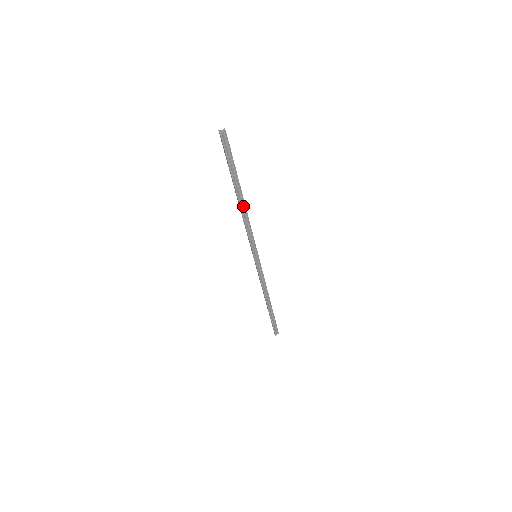
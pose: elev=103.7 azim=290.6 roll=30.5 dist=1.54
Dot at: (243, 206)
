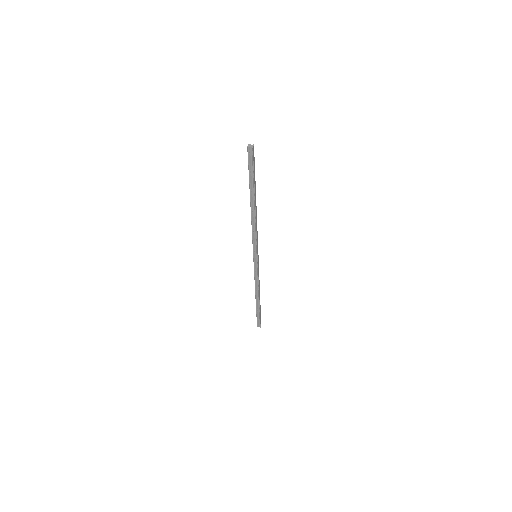
Dot at: (254, 212)
